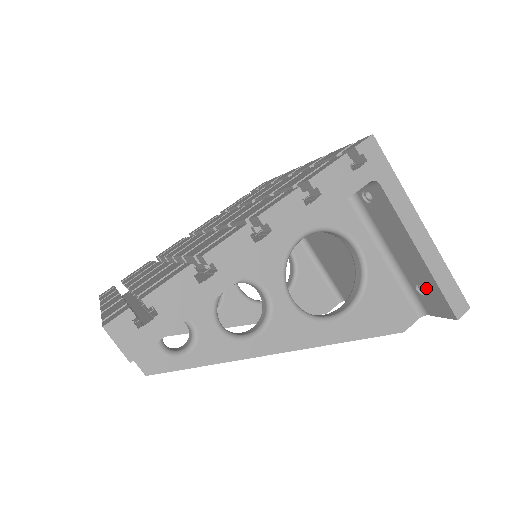
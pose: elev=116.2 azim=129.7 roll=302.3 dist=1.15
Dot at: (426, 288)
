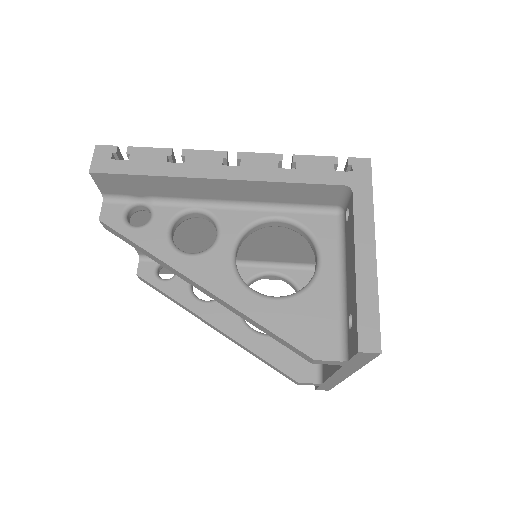
Dot at: (352, 315)
